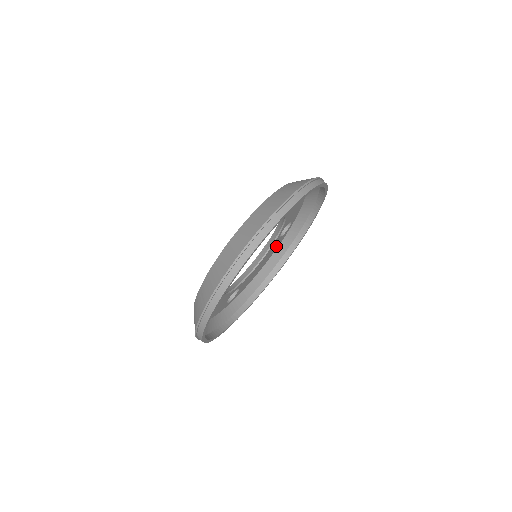
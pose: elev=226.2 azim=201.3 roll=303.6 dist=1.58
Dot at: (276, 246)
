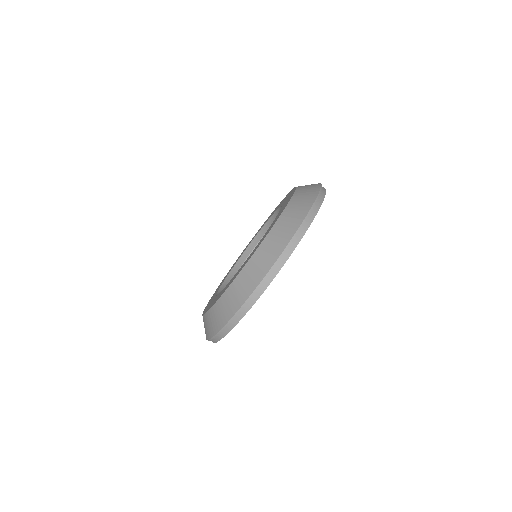
Dot at: occluded
